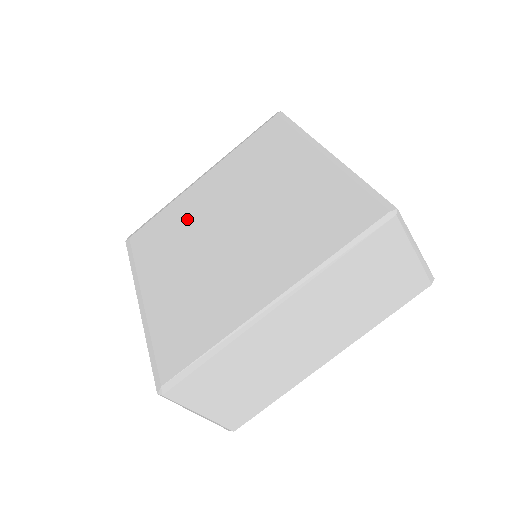
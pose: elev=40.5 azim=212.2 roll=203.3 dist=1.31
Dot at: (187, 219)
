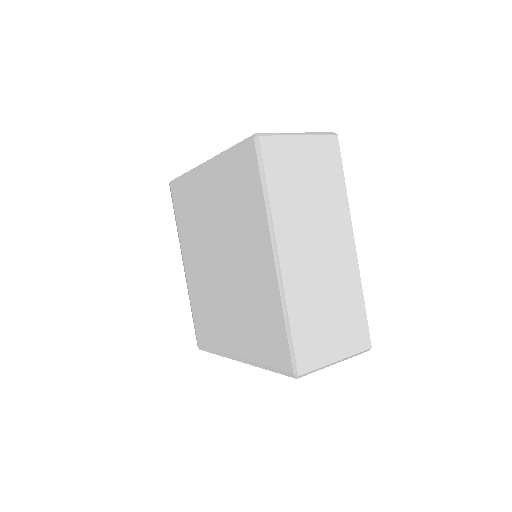
Dot at: (199, 215)
